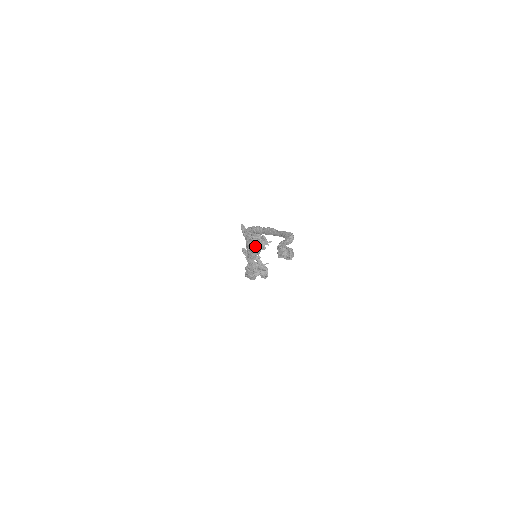
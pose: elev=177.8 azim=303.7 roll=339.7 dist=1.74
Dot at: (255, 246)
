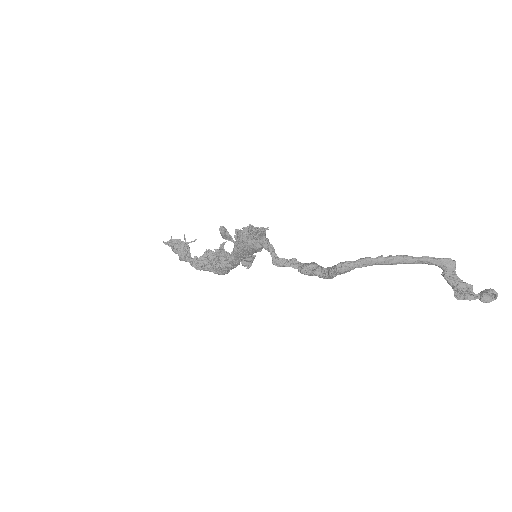
Dot at: occluded
